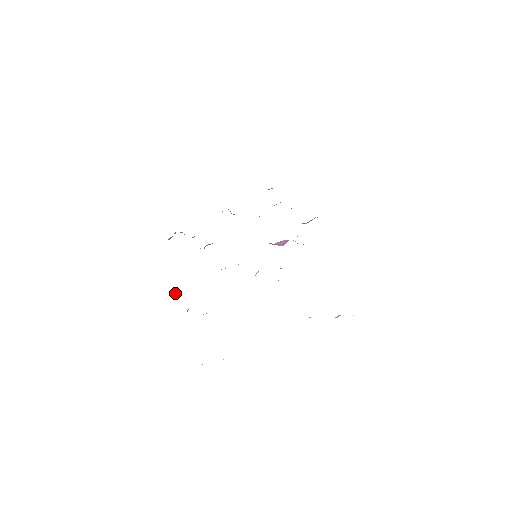
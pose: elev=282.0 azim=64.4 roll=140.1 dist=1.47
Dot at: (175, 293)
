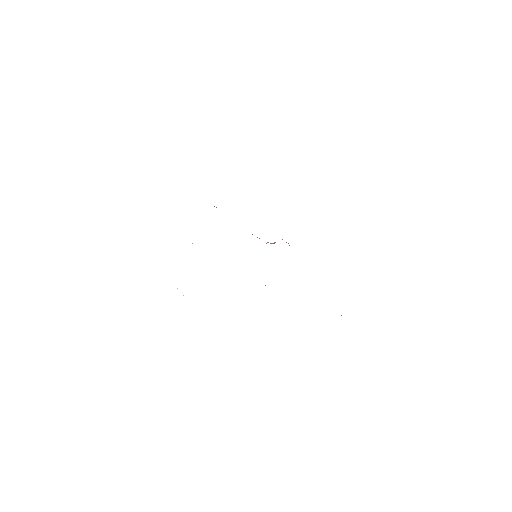
Dot at: (182, 292)
